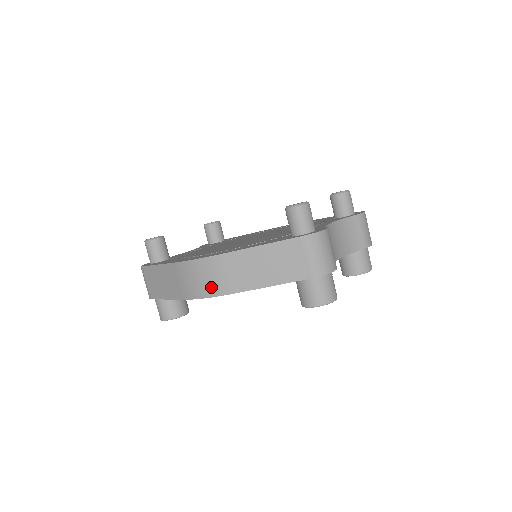
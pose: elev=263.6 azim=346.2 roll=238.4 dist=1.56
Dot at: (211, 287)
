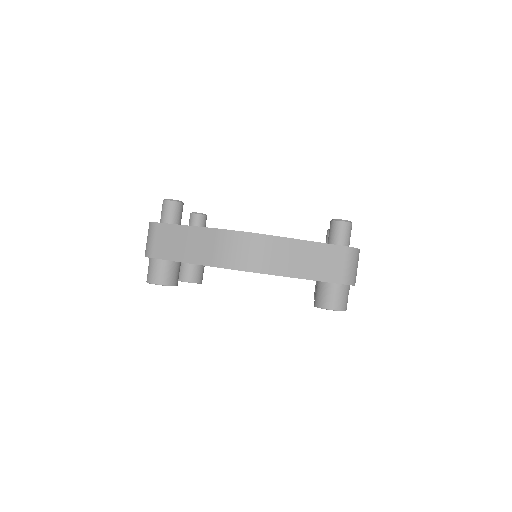
Dot at: (252, 262)
